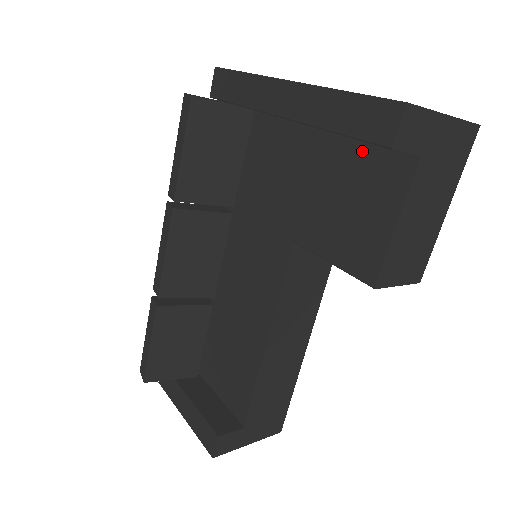
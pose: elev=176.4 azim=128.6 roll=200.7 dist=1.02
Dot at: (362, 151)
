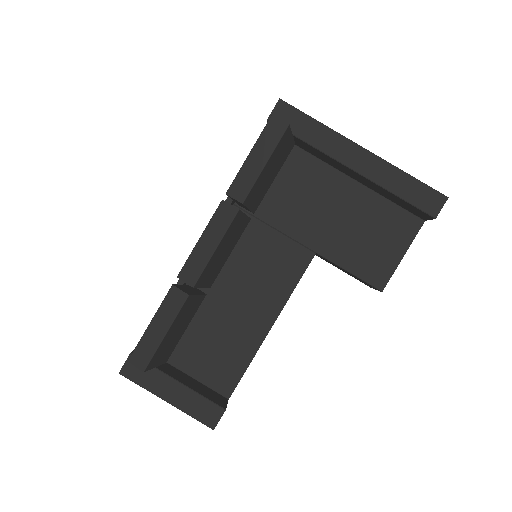
Dot at: (387, 206)
